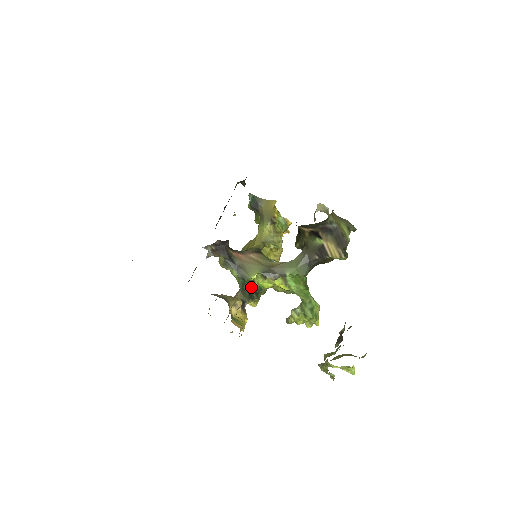
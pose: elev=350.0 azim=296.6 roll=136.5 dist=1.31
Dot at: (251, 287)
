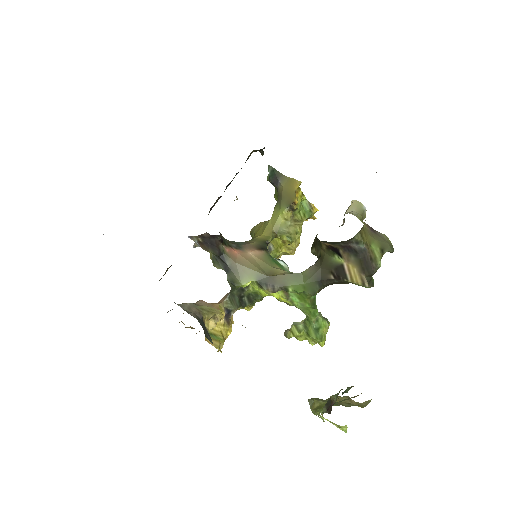
Dot at: (243, 292)
